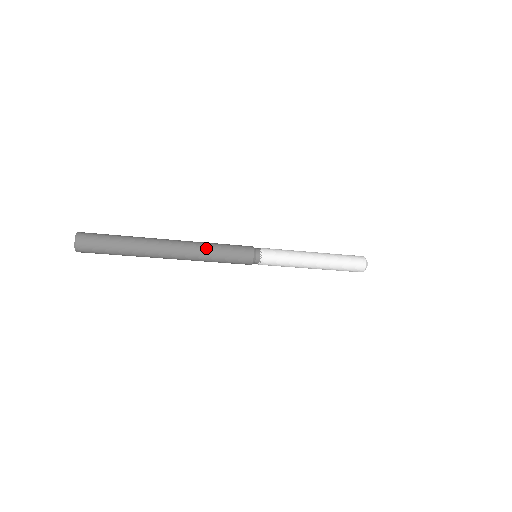
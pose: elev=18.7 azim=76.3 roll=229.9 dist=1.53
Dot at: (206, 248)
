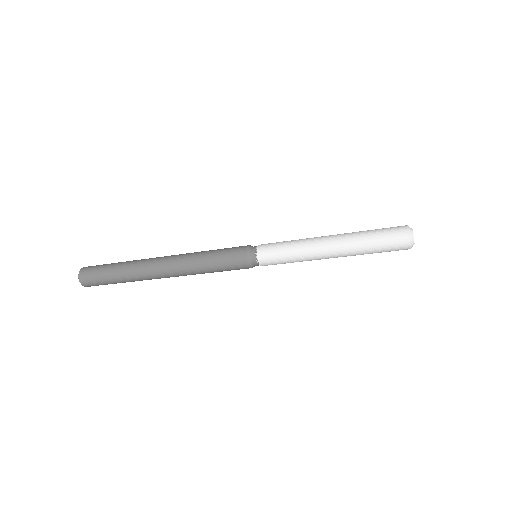
Dot at: (195, 253)
